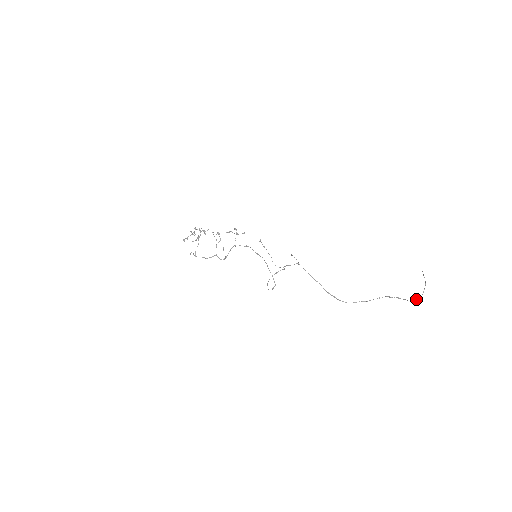
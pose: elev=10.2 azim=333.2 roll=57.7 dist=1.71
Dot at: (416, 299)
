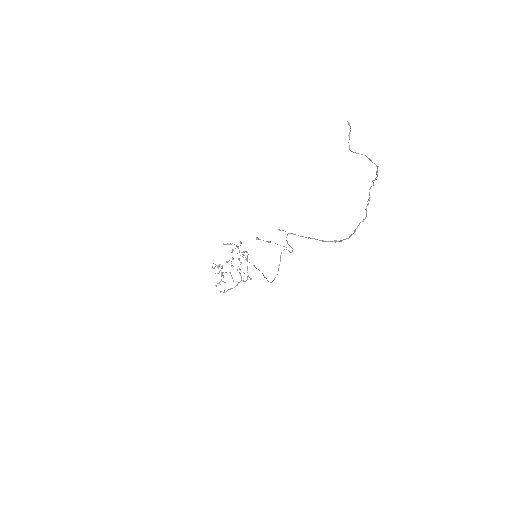
Dot at: occluded
